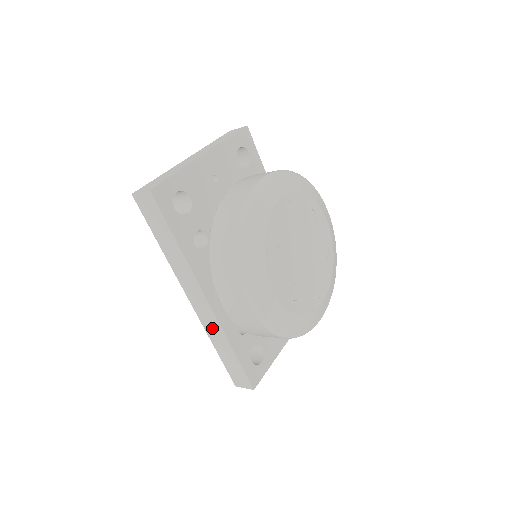
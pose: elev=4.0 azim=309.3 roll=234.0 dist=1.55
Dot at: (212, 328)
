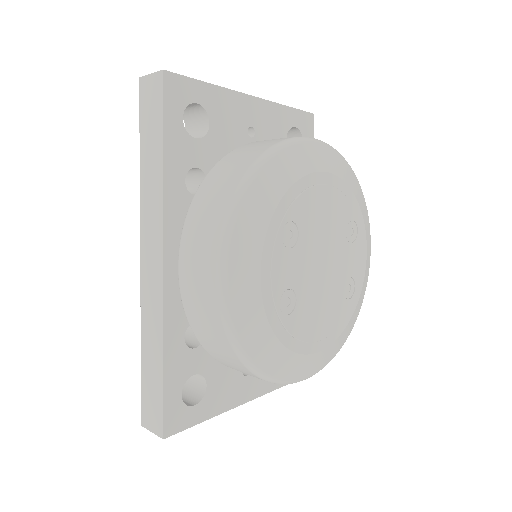
Dot at: (151, 312)
